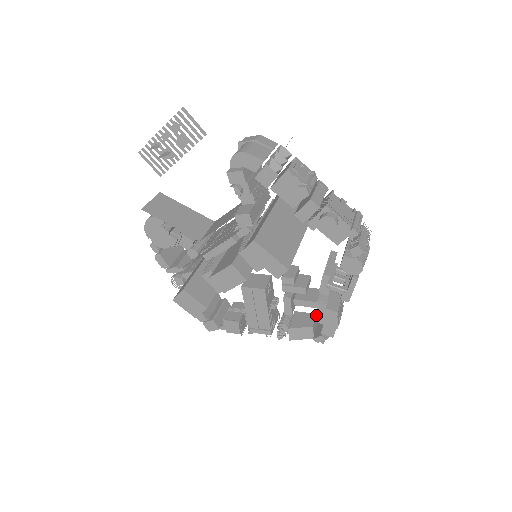
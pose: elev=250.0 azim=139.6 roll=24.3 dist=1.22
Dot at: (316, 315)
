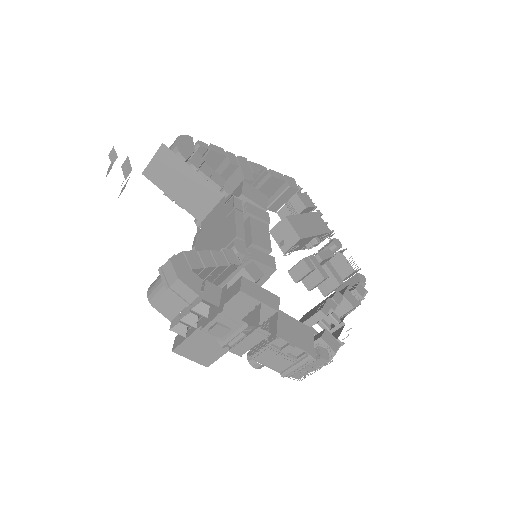
Dot at: (350, 274)
